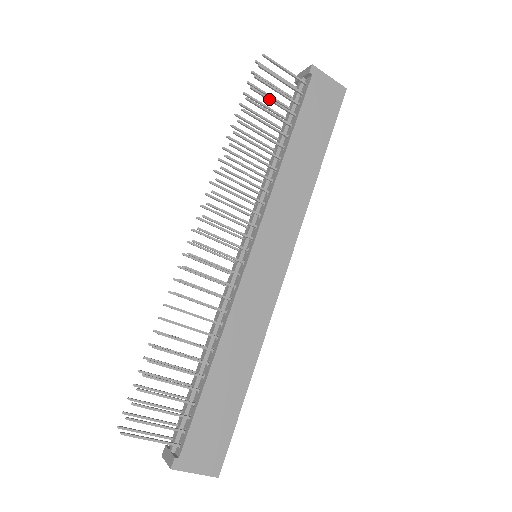
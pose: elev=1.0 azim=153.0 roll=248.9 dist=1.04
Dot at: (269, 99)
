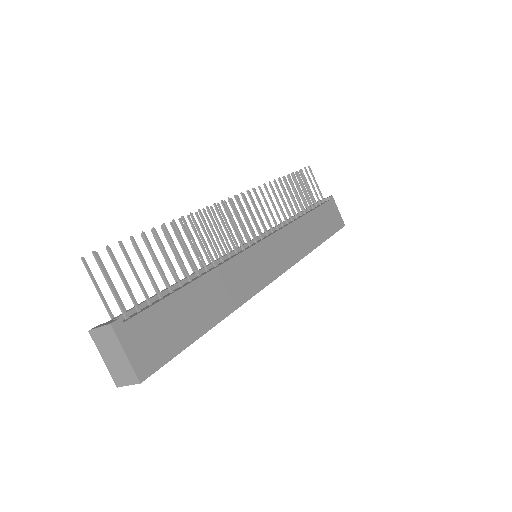
Dot at: (304, 186)
